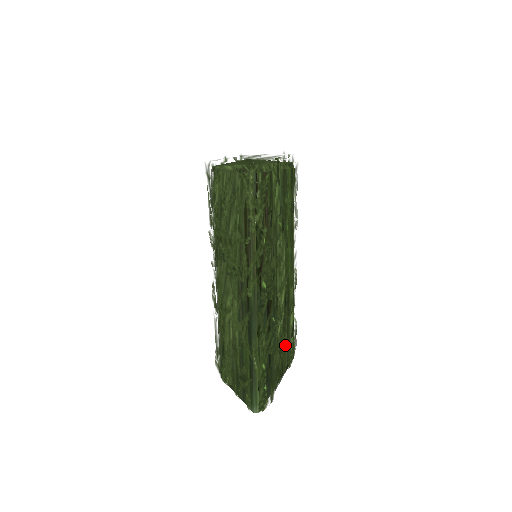
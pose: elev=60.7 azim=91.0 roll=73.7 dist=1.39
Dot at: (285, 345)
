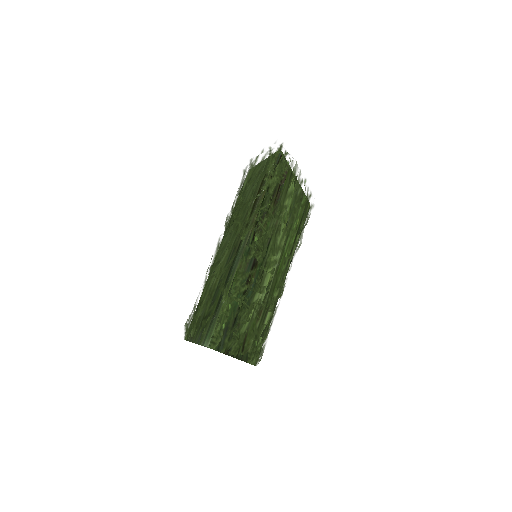
Dot at: (253, 328)
